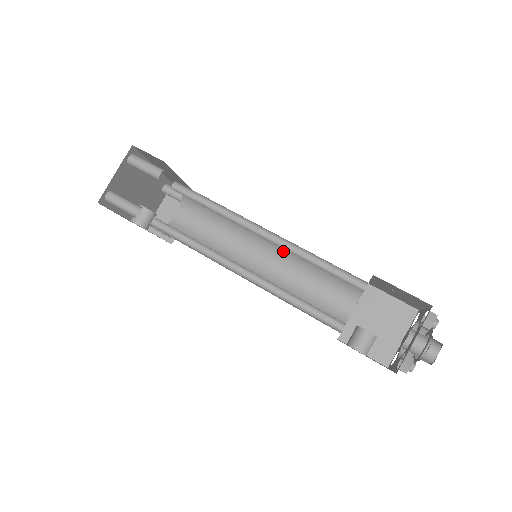
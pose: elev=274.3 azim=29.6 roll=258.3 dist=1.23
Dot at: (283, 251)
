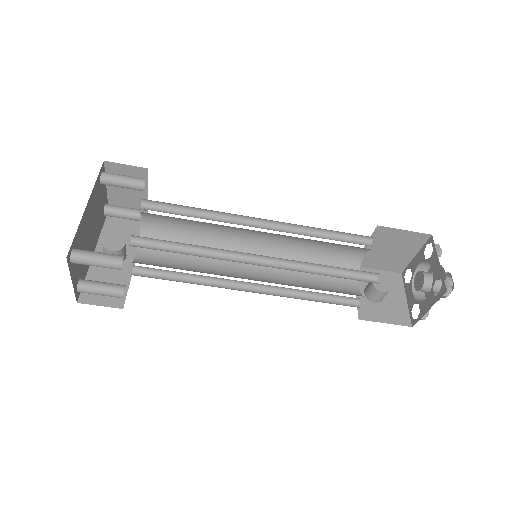
Dot at: occluded
